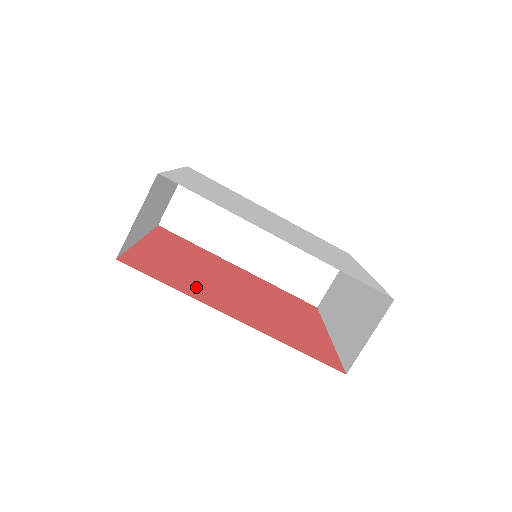
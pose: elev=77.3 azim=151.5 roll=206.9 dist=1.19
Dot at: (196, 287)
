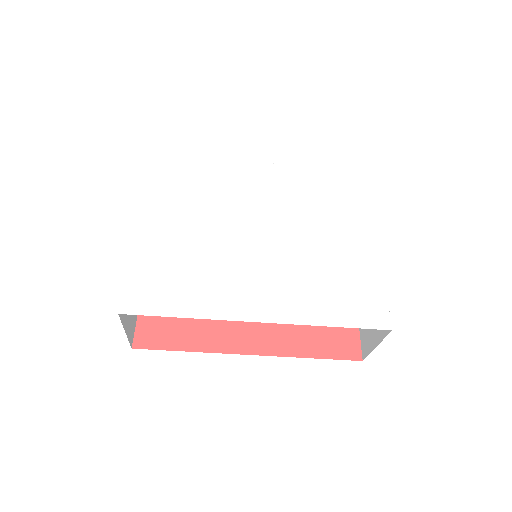
Dot at: (208, 324)
